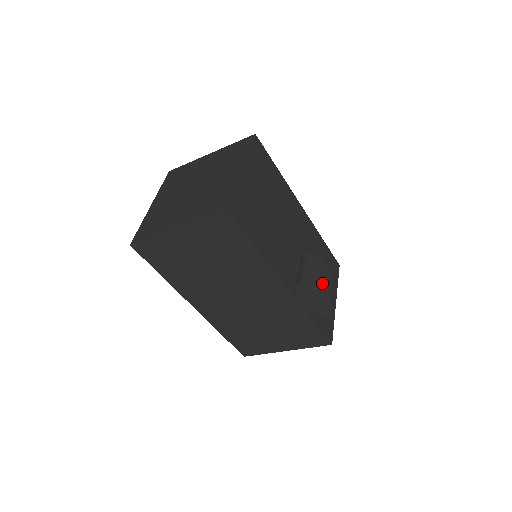
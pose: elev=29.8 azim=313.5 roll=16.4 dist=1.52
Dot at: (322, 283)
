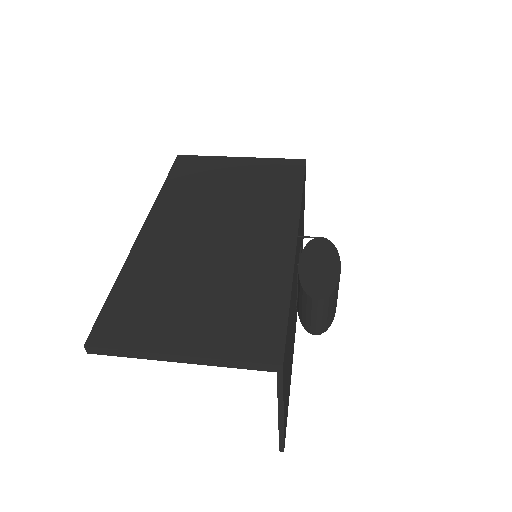
Dot at: occluded
